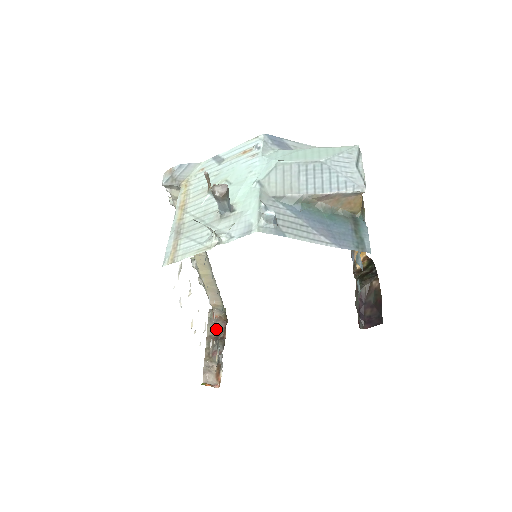
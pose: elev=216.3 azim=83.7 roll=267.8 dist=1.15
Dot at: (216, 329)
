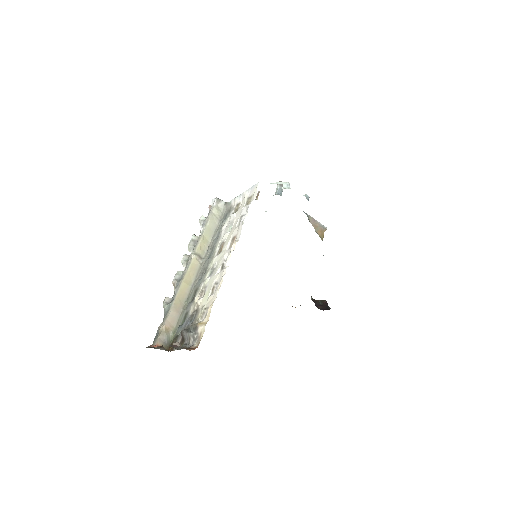
Dot at: (161, 349)
